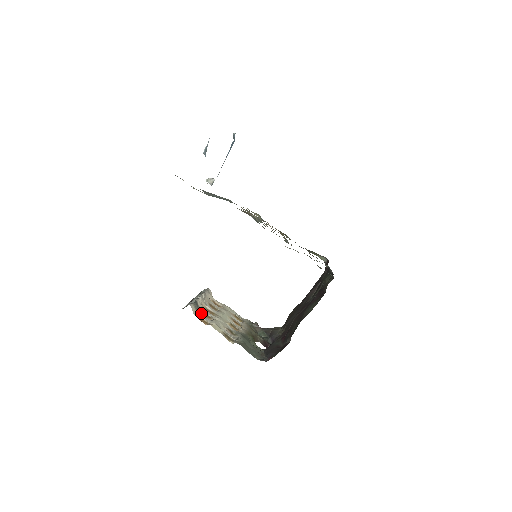
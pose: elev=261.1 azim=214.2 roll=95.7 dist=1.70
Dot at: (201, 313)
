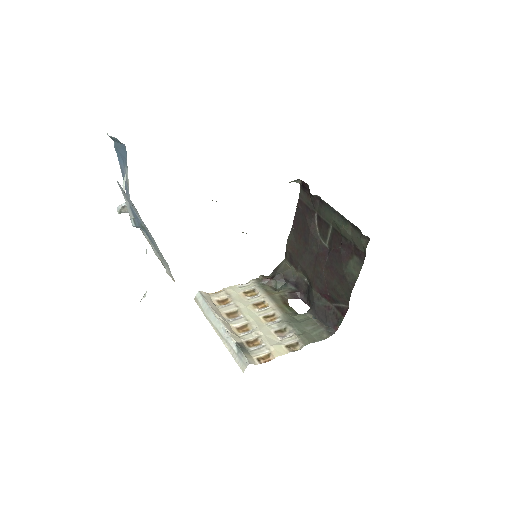
Dot at: (250, 348)
